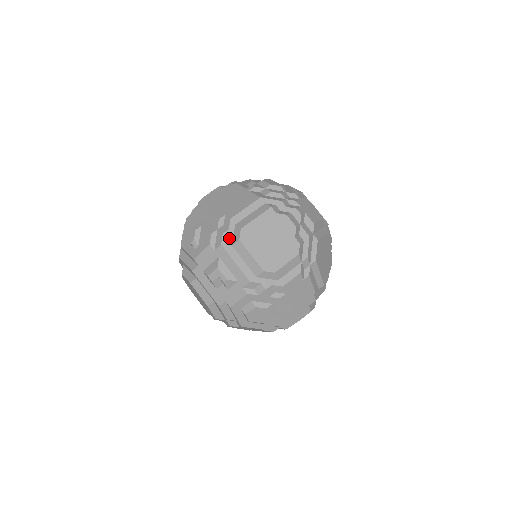
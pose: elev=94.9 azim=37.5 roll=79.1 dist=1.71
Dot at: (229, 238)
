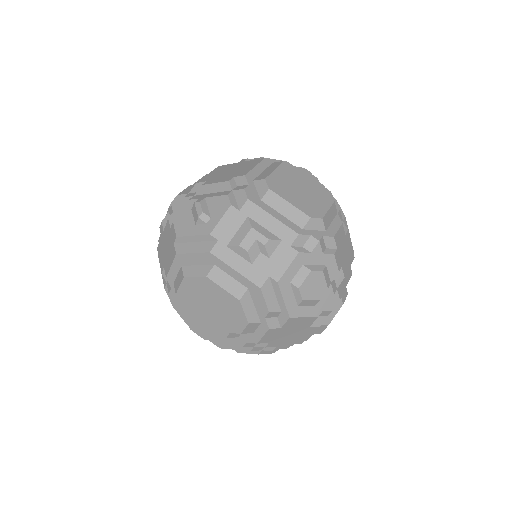
Dot at: (253, 193)
